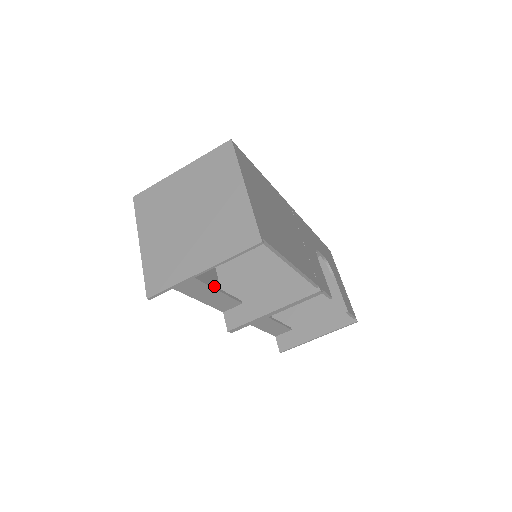
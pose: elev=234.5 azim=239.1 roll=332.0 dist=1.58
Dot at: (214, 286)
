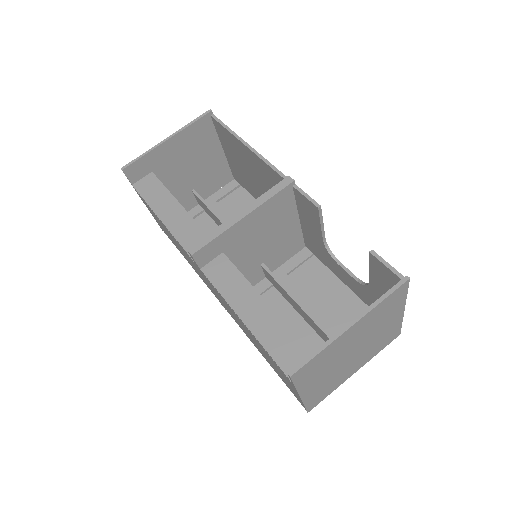
Dot at: (187, 213)
